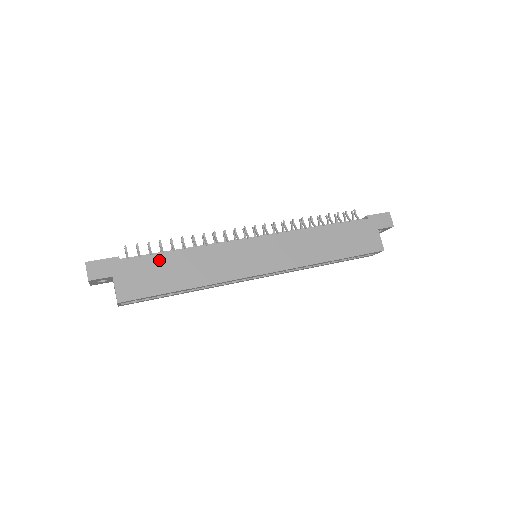
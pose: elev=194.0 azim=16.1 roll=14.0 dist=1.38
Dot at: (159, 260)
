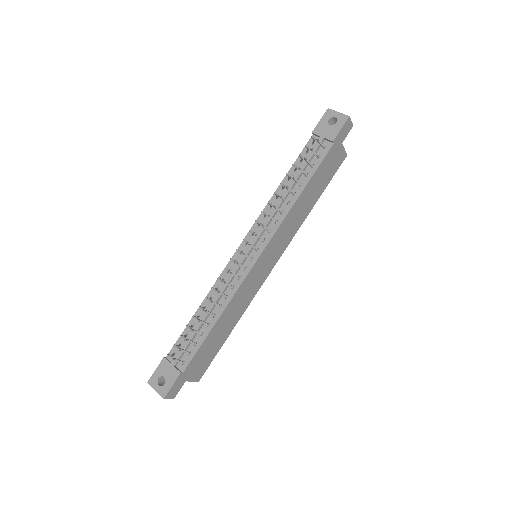
Dot at: (206, 344)
